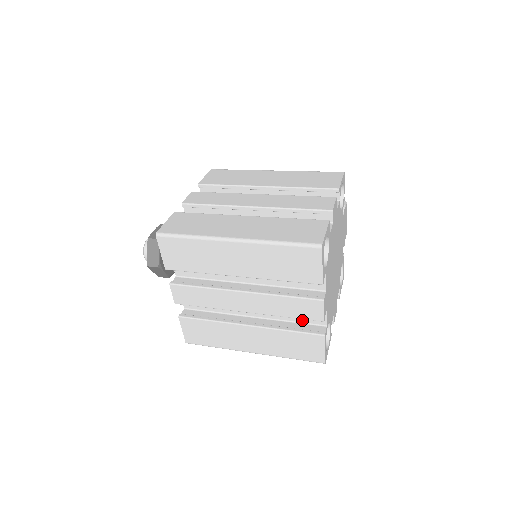
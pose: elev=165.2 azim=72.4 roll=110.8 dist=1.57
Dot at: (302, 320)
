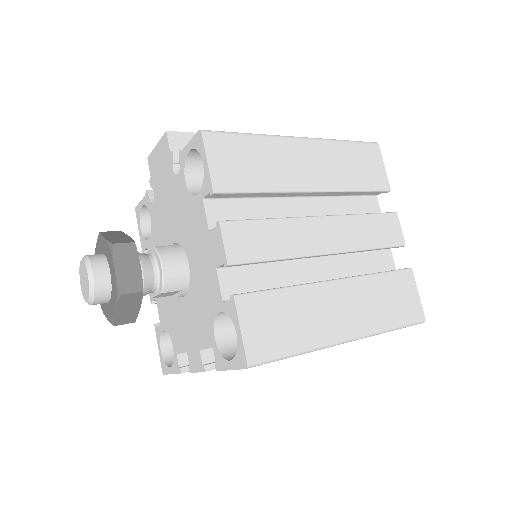
Dot at: occluded
